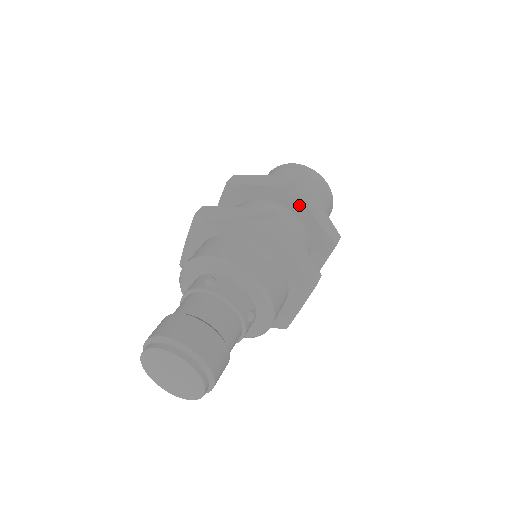
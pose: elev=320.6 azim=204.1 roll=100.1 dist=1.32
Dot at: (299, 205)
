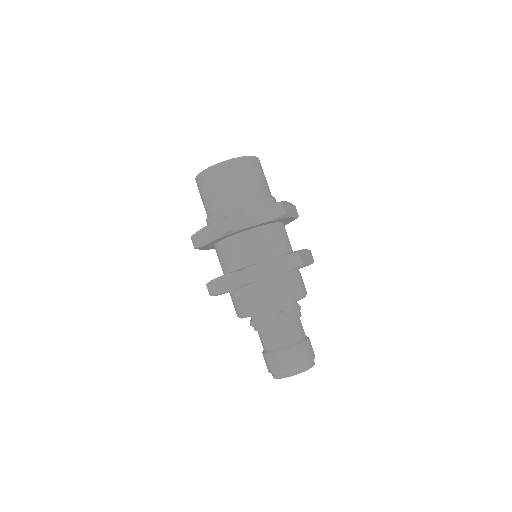
Dot at: occluded
